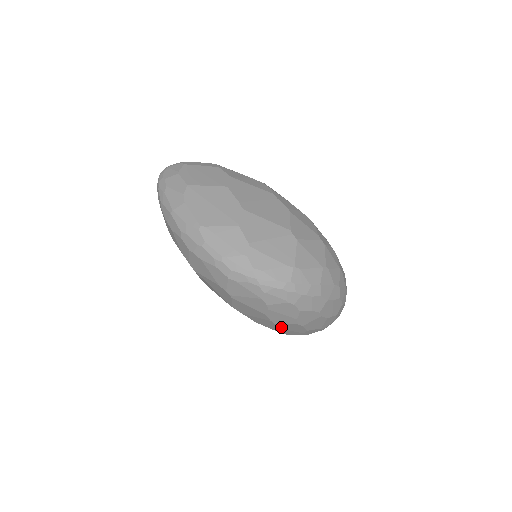
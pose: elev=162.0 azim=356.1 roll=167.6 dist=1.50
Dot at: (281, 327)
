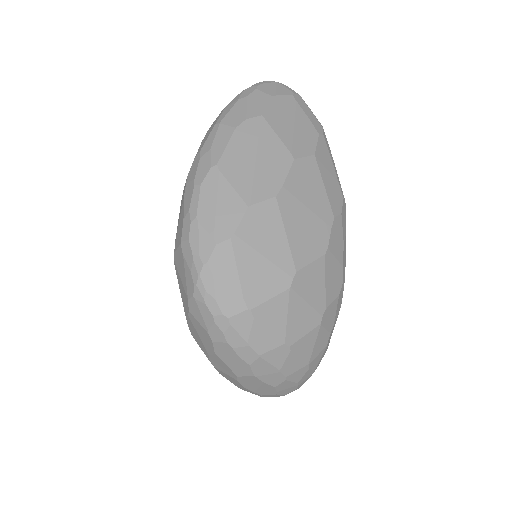
Dot at: occluded
